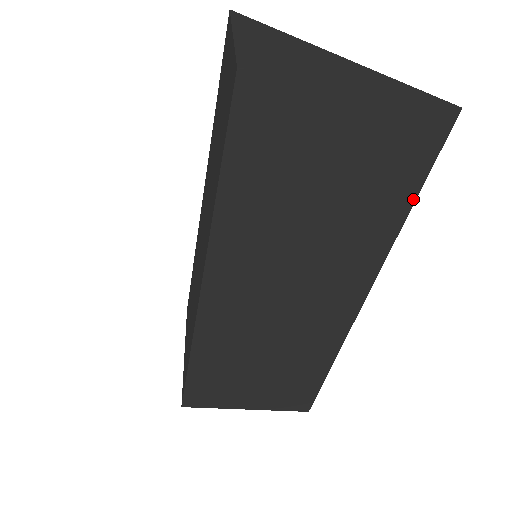
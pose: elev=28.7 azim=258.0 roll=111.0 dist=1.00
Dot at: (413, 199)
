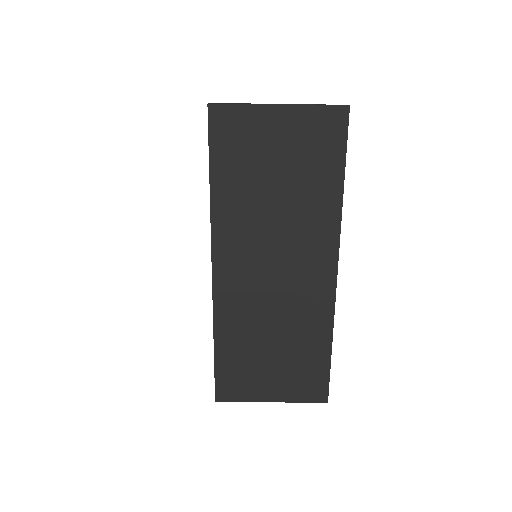
Dot at: (343, 174)
